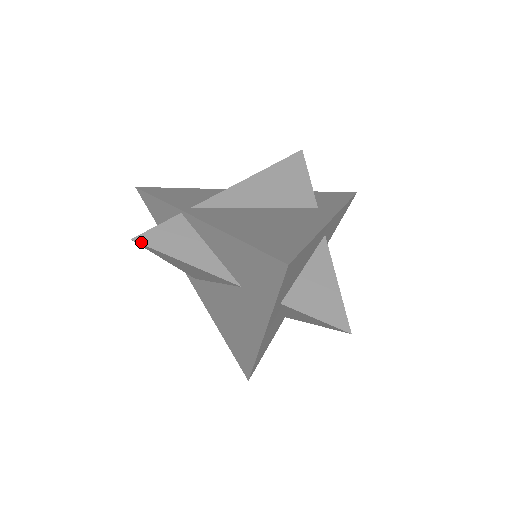
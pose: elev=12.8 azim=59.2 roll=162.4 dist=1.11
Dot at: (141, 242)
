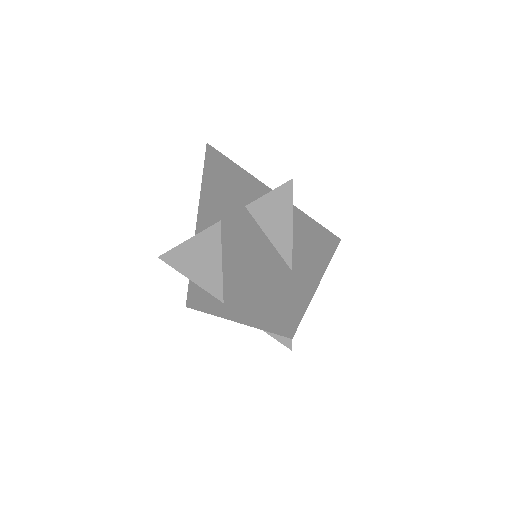
Dot at: (163, 254)
